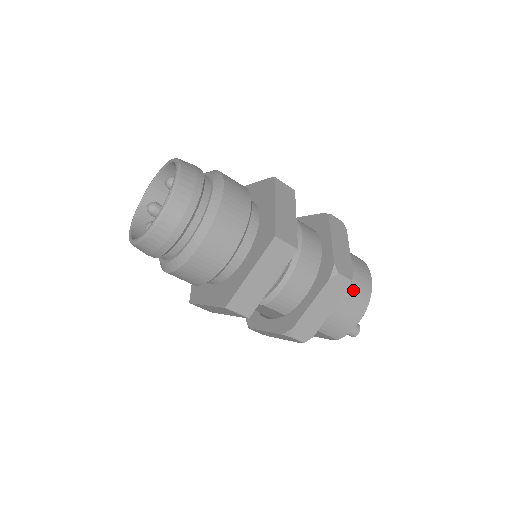
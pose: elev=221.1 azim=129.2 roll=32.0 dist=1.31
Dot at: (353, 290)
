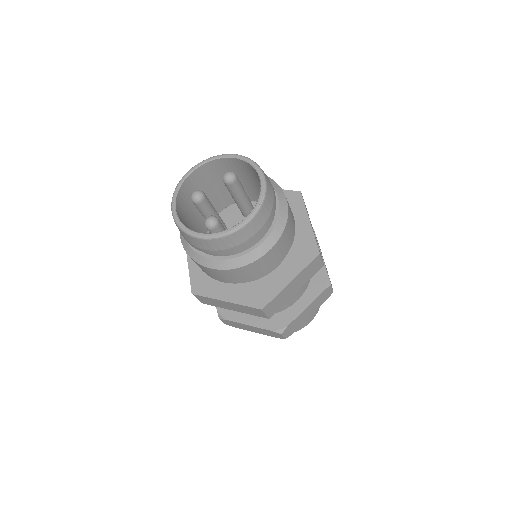
Dot at: occluded
